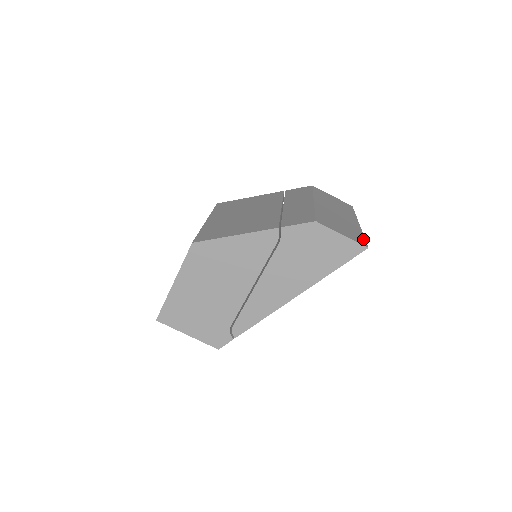
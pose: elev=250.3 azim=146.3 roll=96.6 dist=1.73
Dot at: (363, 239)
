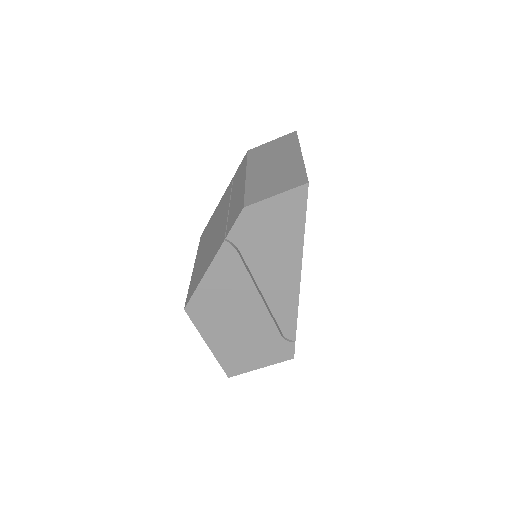
Dot at: (303, 174)
